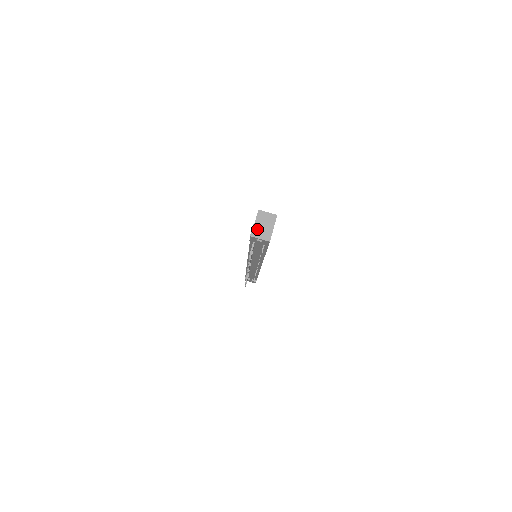
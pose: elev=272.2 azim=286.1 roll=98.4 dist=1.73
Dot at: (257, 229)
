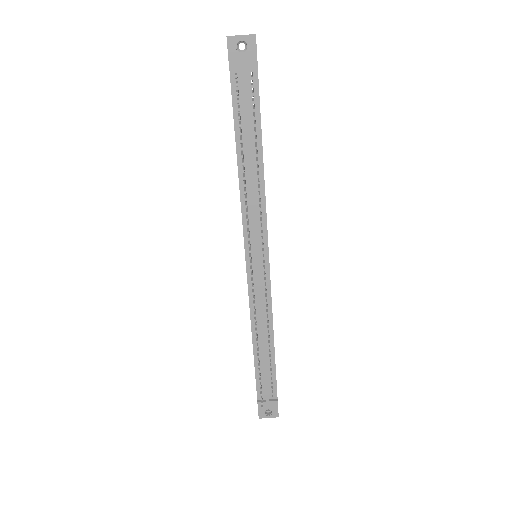
Dot at: occluded
